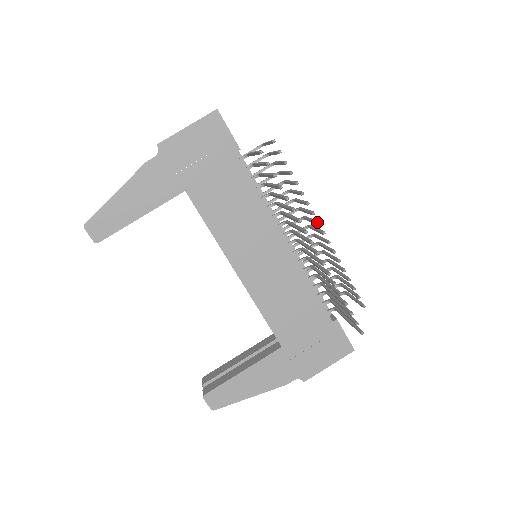
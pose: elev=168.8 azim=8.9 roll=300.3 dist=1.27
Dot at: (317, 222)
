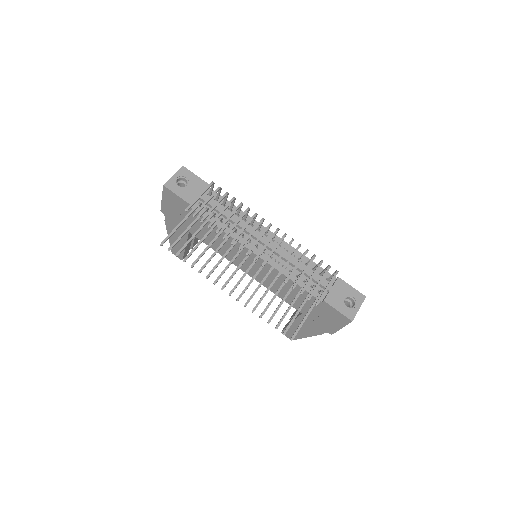
Dot at: (246, 253)
